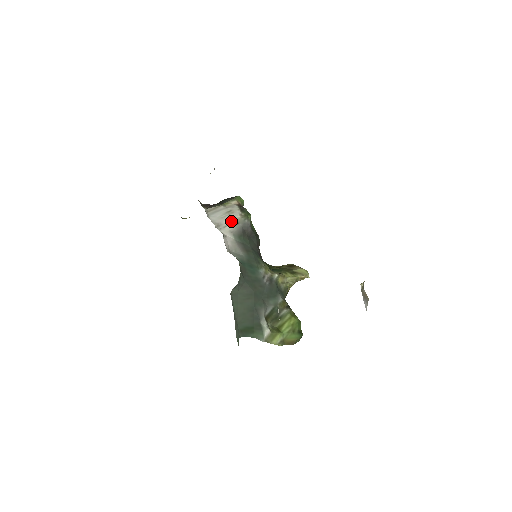
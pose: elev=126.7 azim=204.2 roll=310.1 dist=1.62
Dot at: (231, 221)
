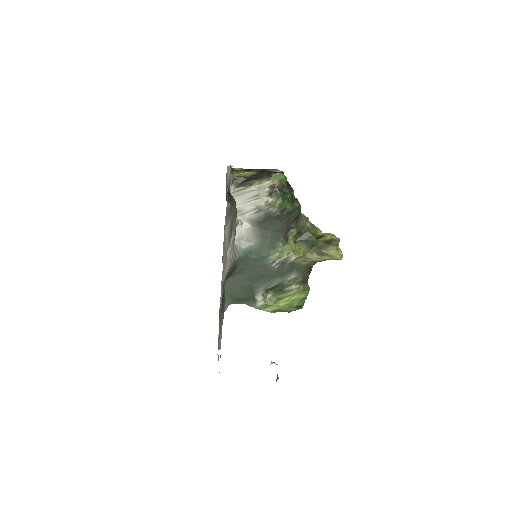
Dot at: (253, 208)
